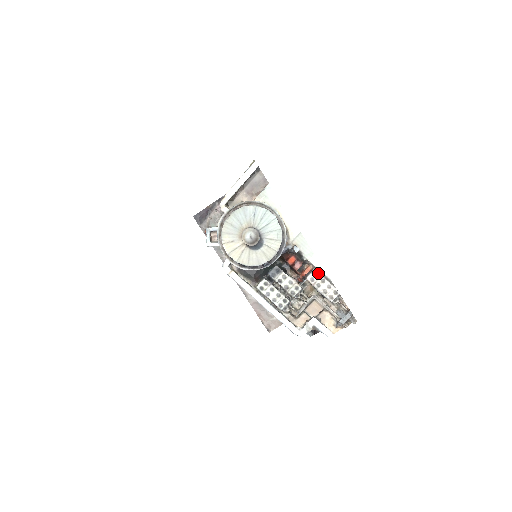
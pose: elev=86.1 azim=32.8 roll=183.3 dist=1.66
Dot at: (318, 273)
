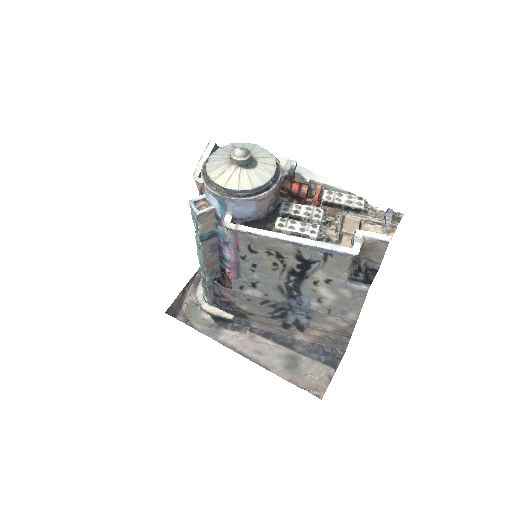
Dot at: (330, 190)
